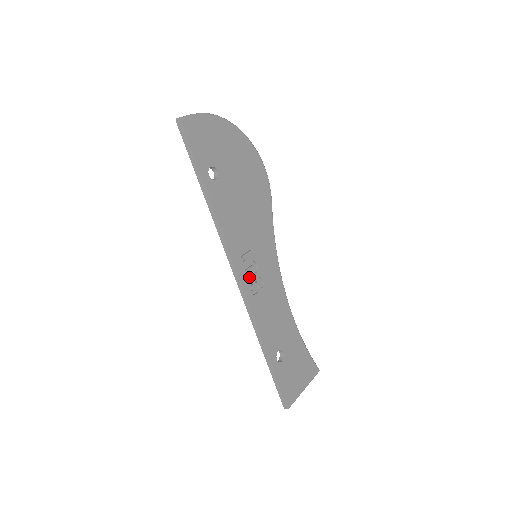
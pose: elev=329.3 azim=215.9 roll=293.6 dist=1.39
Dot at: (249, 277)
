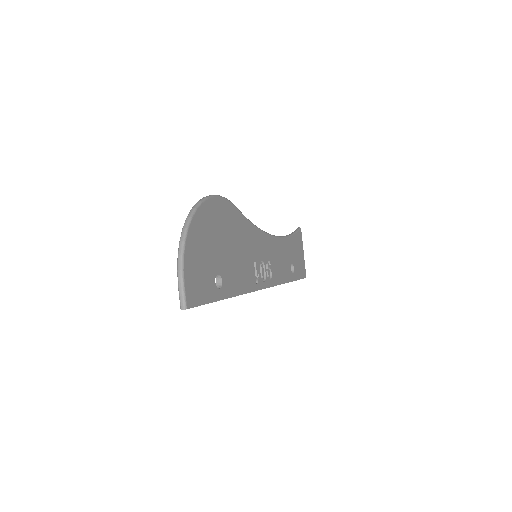
Dot at: (263, 274)
